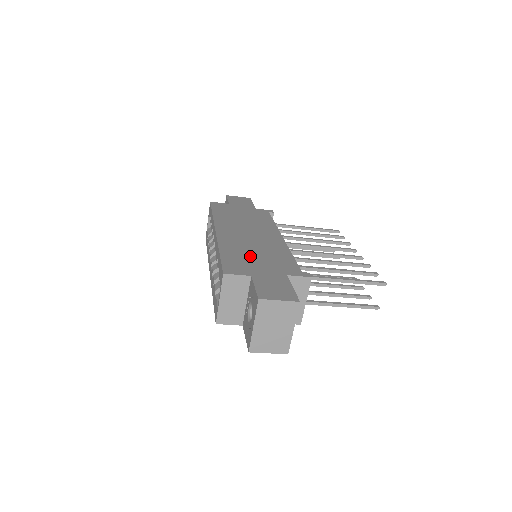
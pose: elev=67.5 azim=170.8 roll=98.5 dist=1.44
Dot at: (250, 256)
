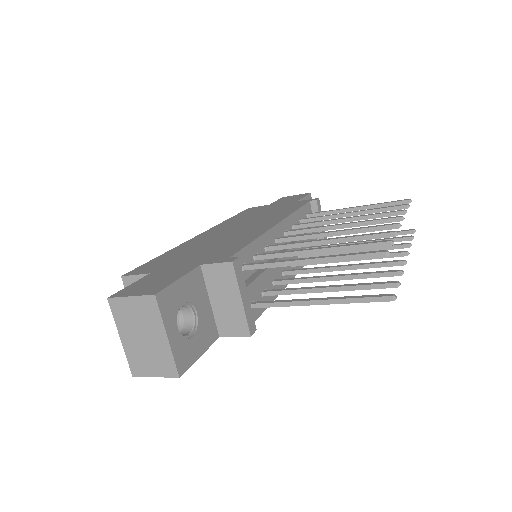
Dot at: (191, 252)
